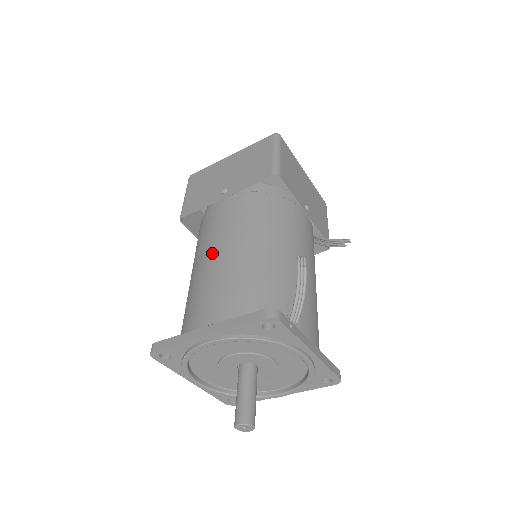
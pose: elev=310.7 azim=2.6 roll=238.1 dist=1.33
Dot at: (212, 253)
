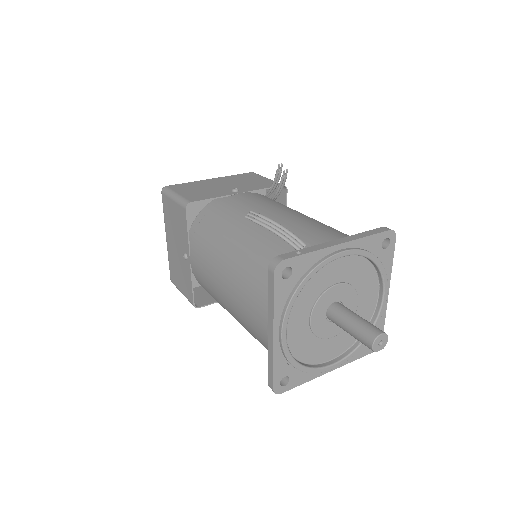
Dot at: (222, 293)
